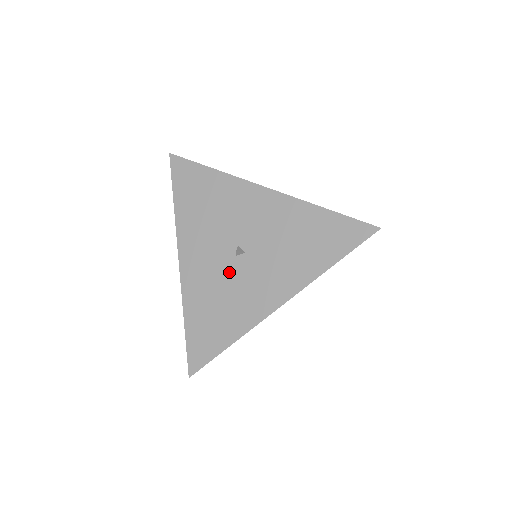
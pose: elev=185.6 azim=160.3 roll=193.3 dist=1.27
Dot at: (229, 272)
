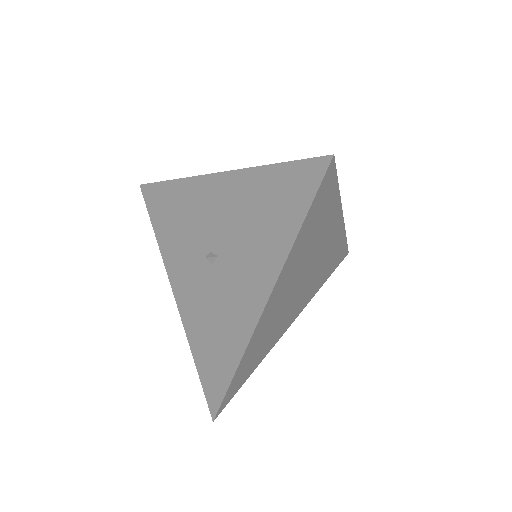
Dot at: (212, 285)
